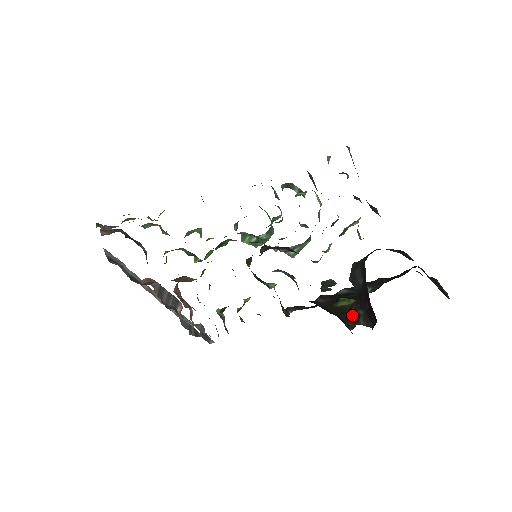
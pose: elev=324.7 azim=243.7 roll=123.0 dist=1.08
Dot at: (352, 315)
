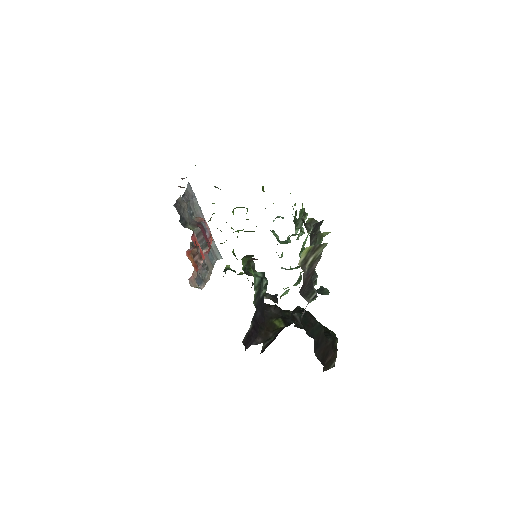
Dot at: (269, 335)
